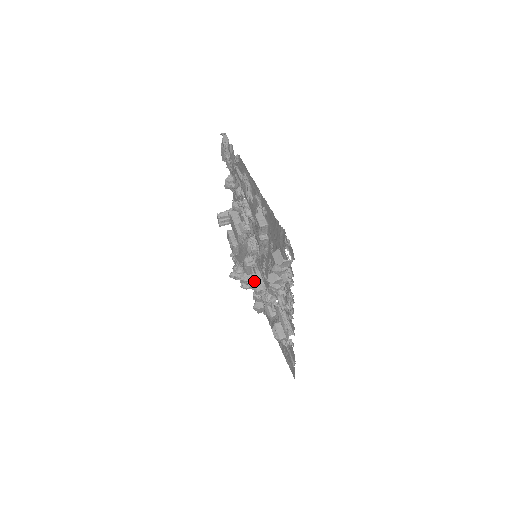
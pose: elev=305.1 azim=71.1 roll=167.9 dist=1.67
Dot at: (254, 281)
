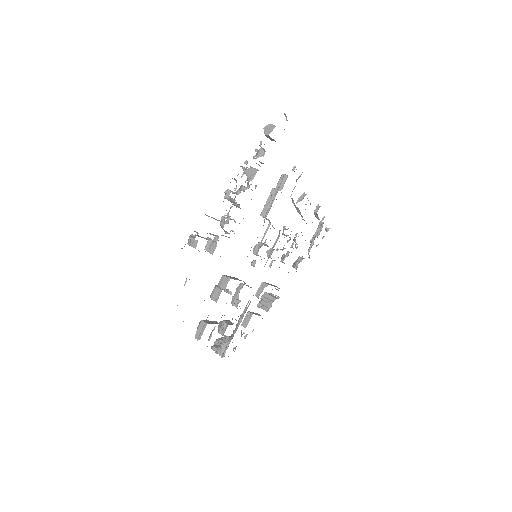
Dot at: occluded
